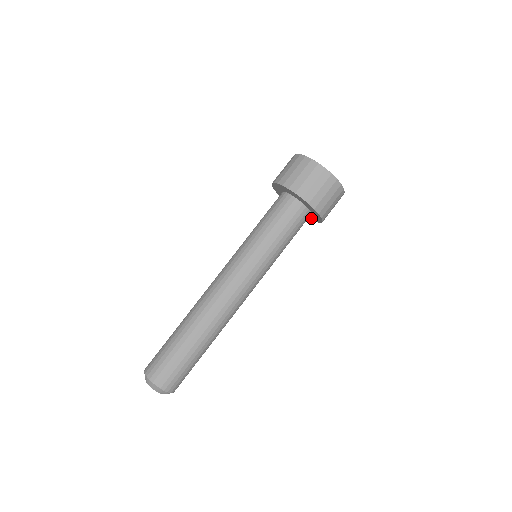
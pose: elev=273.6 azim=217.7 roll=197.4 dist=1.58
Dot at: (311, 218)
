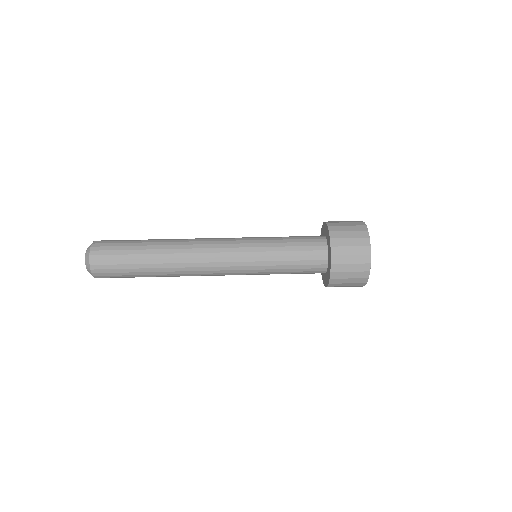
Dot at: (326, 282)
